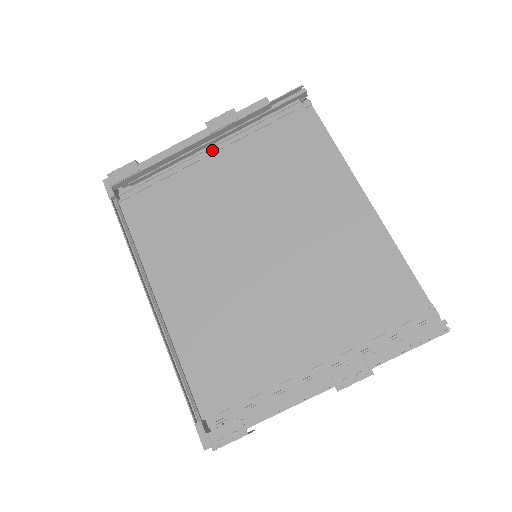
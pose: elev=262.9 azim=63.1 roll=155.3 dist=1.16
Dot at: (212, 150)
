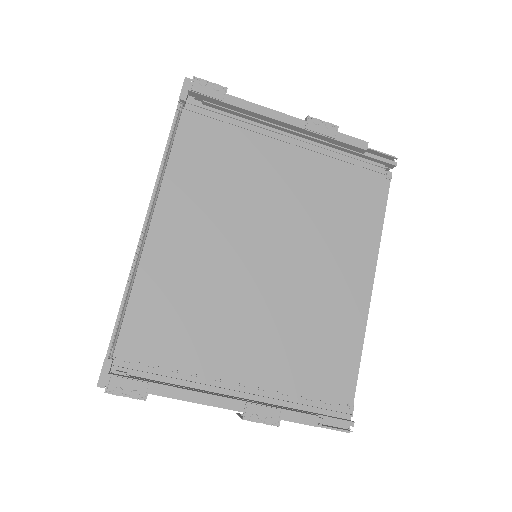
Dot at: (293, 140)
